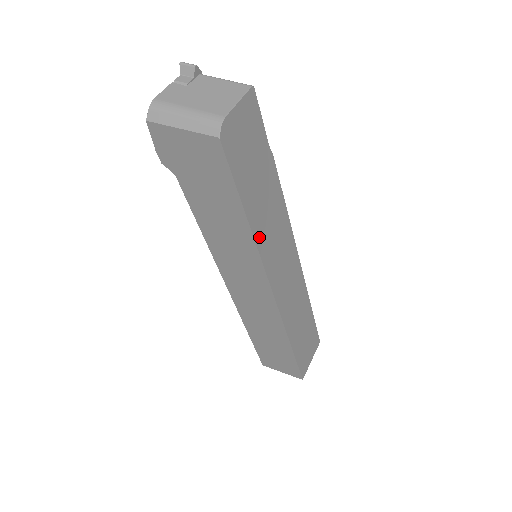
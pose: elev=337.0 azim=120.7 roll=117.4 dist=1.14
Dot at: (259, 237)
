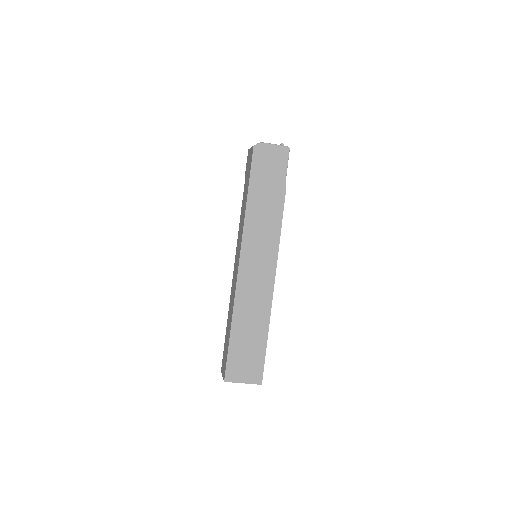
Dot at: (250, 216)
